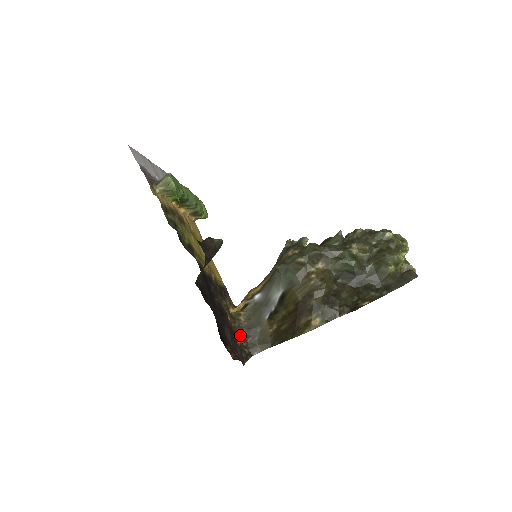
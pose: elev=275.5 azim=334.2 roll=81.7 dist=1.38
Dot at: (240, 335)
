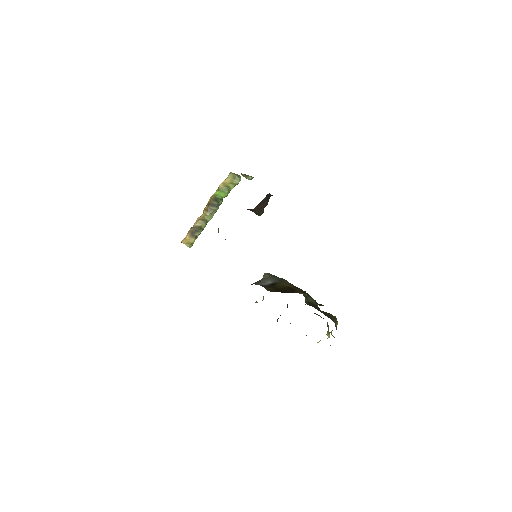
Dot at: occluded
